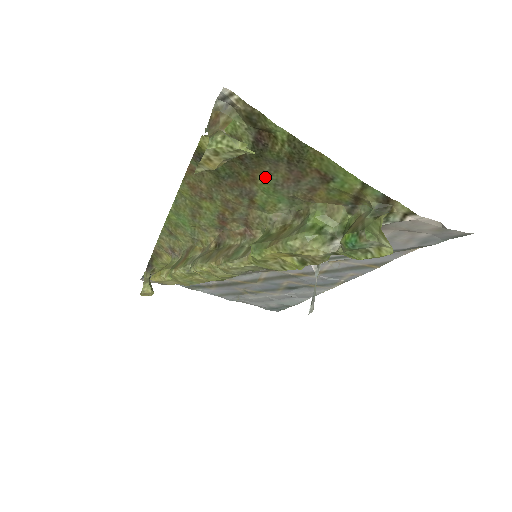
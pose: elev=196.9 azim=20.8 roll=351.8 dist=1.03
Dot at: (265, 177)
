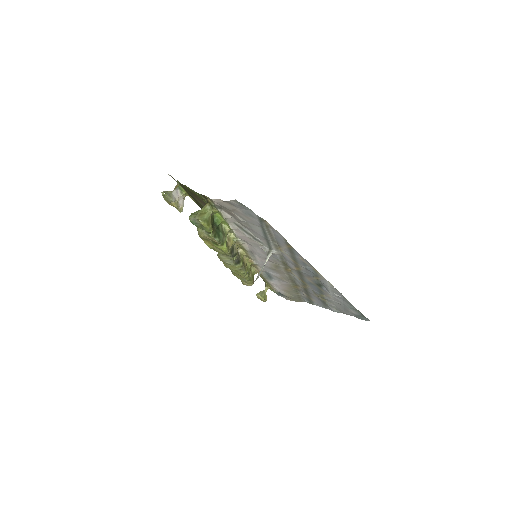
Dot at: (202, 205)
